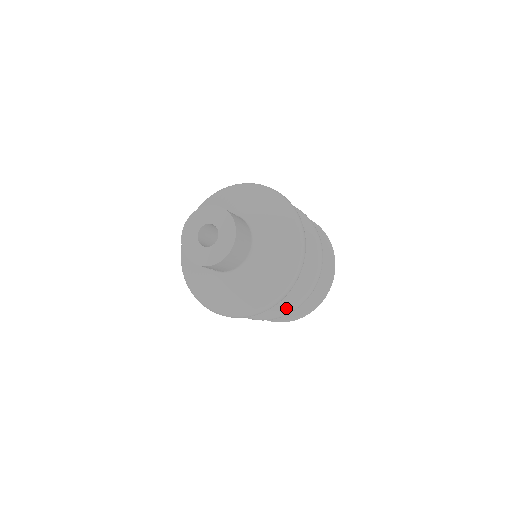
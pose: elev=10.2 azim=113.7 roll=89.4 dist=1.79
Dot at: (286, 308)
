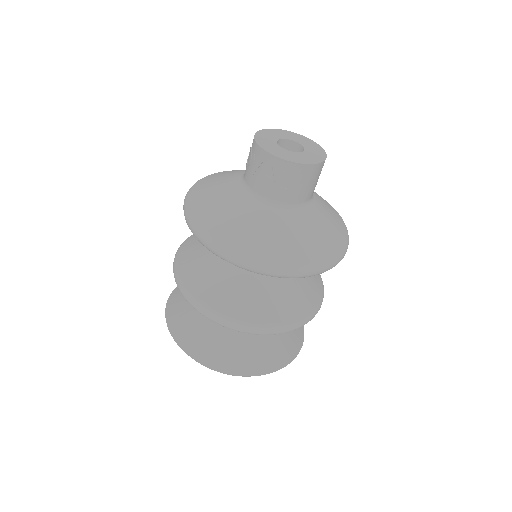
Dot at: (299, 315)
